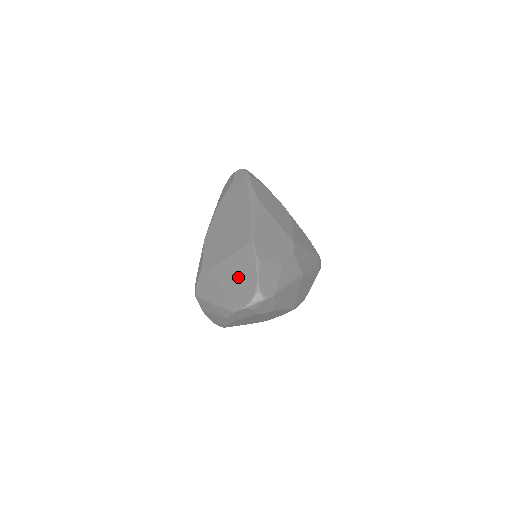
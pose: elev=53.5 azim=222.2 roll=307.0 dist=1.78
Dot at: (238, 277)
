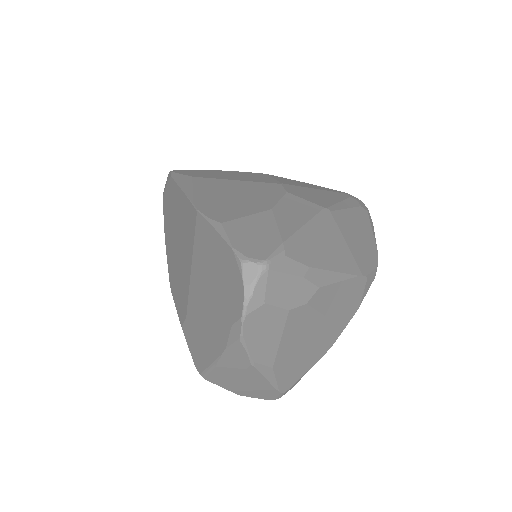
Dot at: (211, 279)
